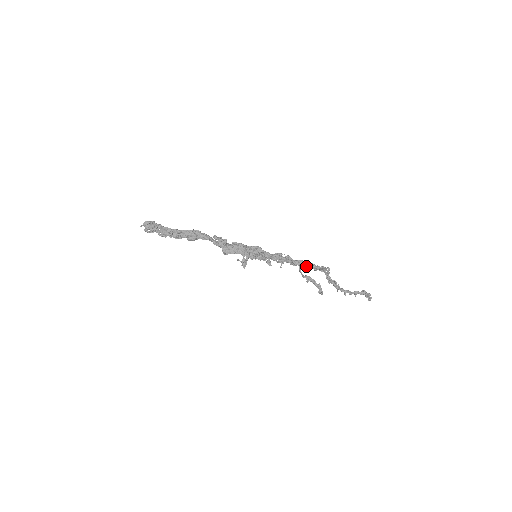
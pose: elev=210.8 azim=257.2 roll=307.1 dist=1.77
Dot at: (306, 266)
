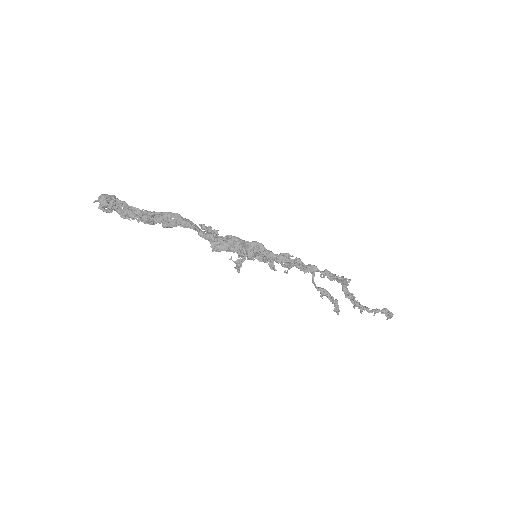
Dot at: (321, 274)
